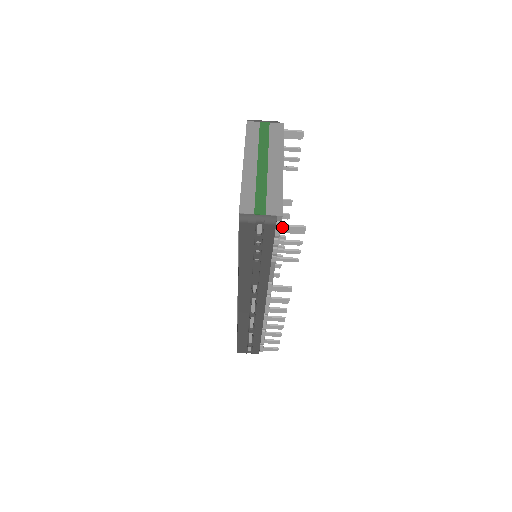
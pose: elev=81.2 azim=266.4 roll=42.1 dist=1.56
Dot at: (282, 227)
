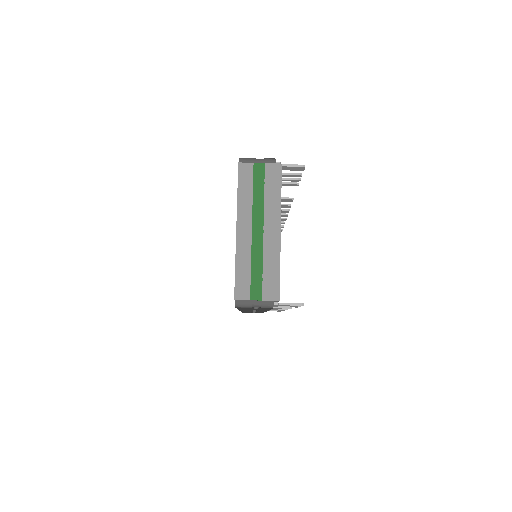
Dot at: (279, 305)
